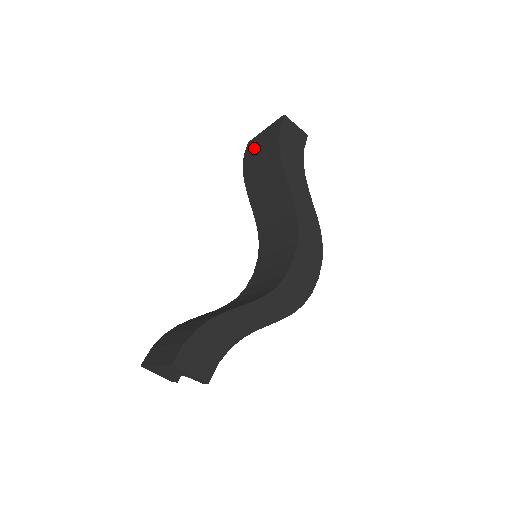
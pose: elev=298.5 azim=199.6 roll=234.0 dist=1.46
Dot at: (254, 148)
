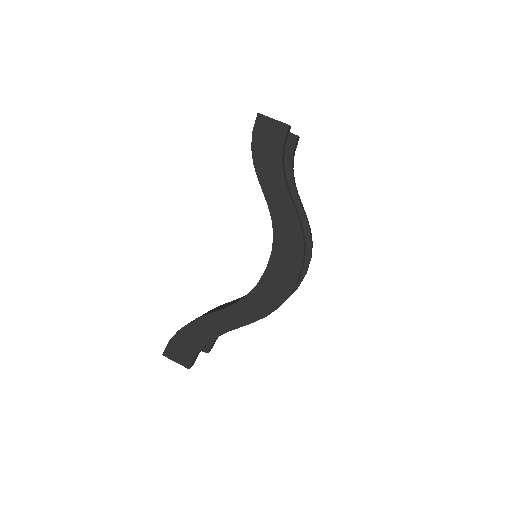
Dot at: occluded
